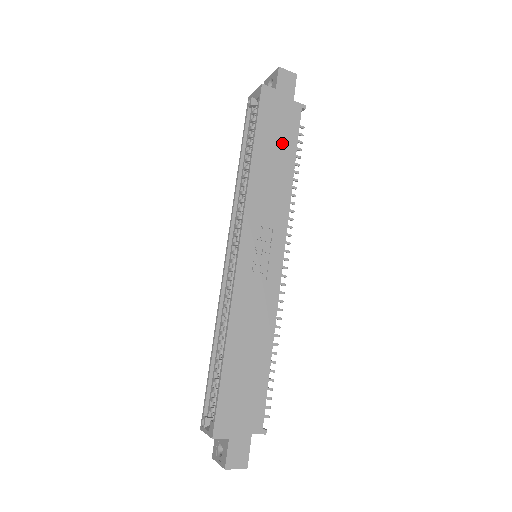
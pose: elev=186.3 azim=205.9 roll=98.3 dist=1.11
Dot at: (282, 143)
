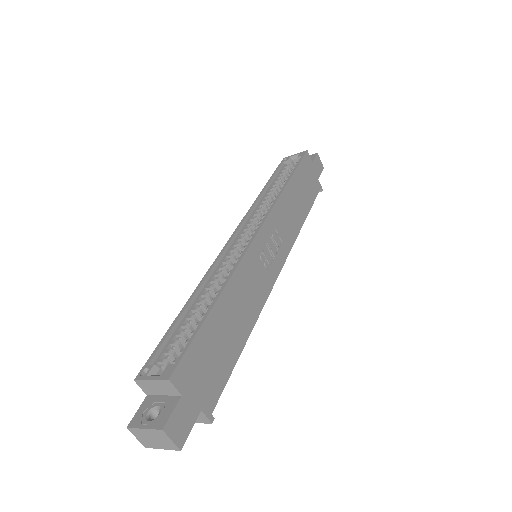
Dot at: (305, 195)
